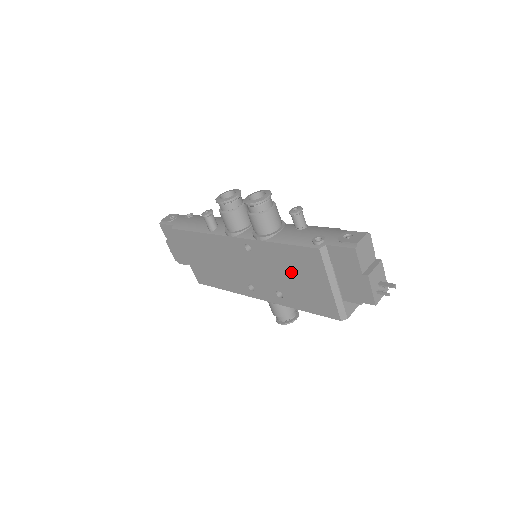
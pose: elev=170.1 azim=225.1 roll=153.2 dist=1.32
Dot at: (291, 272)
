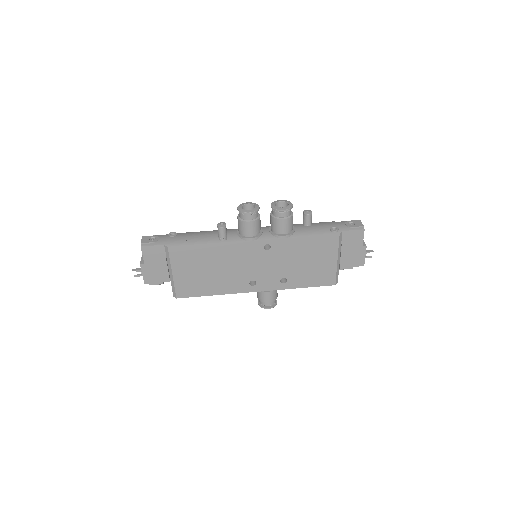
Dot at: (305, 258)
